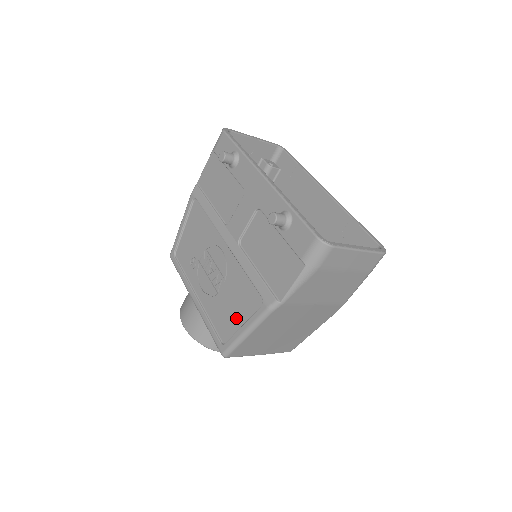
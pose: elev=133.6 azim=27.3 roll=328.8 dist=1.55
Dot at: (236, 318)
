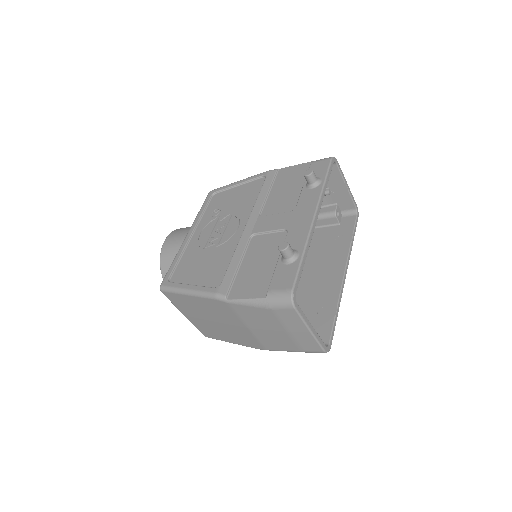
Dot at: (194, 276)
